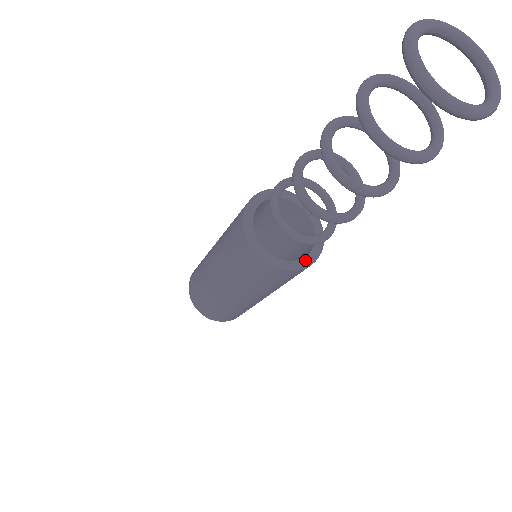
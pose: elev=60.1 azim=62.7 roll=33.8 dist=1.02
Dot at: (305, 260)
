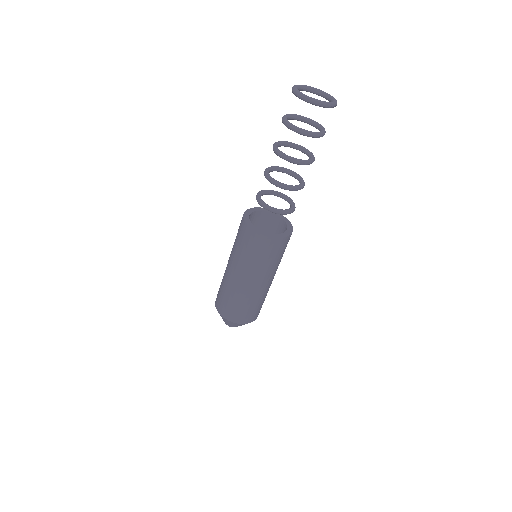
Dot at: (277, 235)
